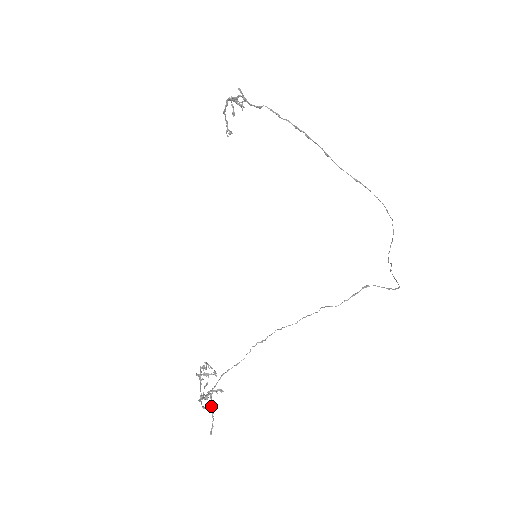
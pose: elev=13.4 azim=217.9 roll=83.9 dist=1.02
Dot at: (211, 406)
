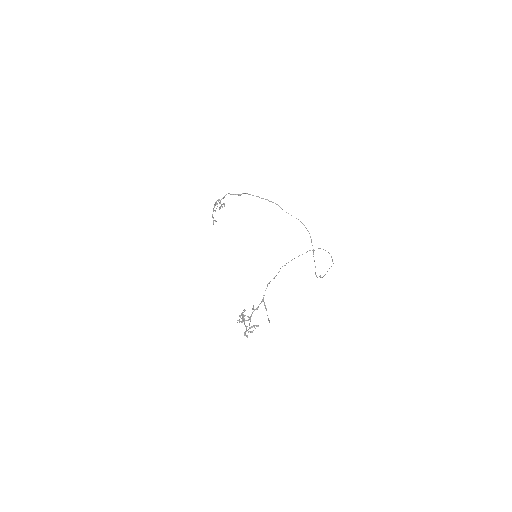
Dot at: (265, 305)
